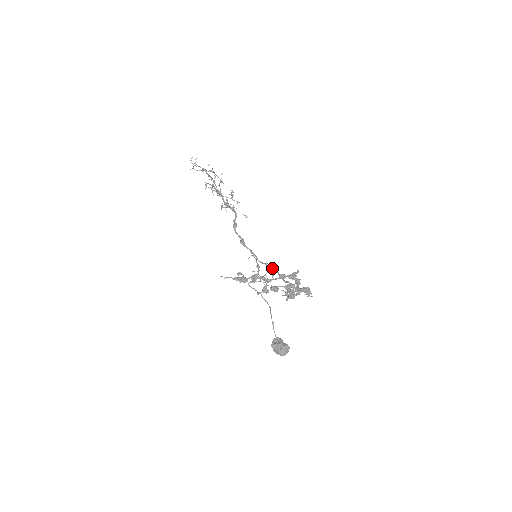
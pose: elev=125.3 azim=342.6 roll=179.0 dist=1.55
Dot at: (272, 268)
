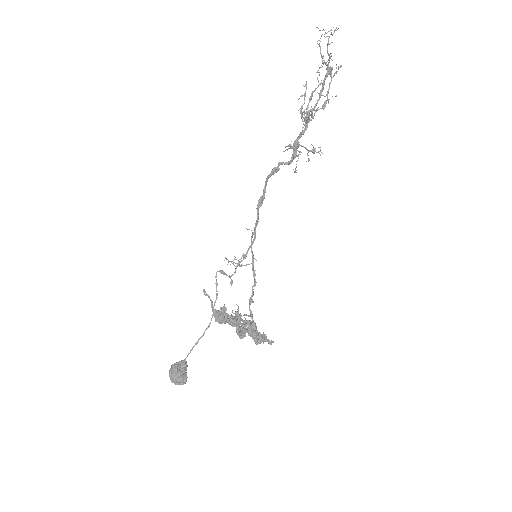
Dot at: (254, 275)
